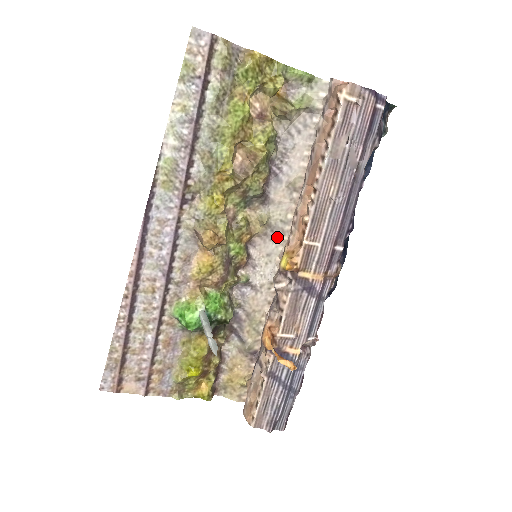
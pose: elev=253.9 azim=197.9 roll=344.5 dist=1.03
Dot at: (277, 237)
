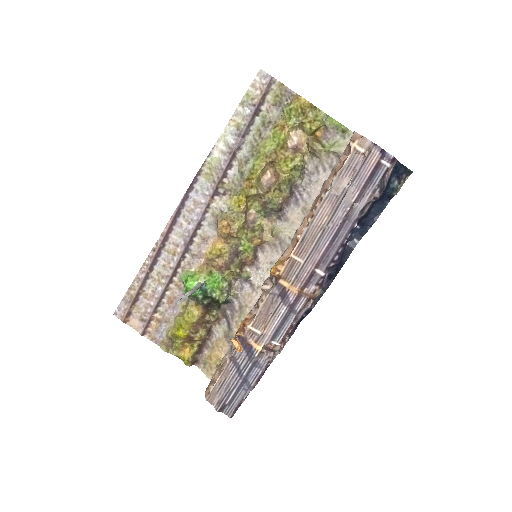
Dot at: (283, 250)
